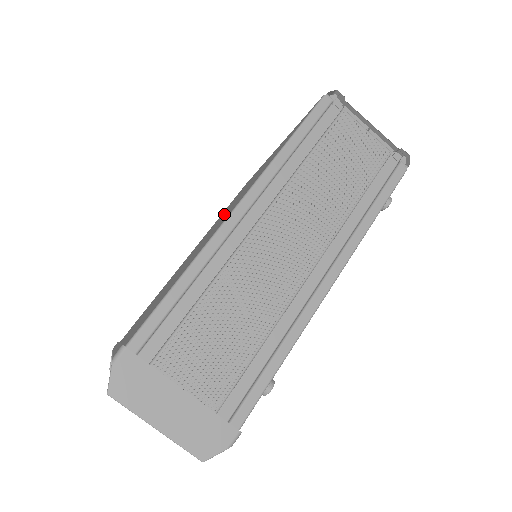
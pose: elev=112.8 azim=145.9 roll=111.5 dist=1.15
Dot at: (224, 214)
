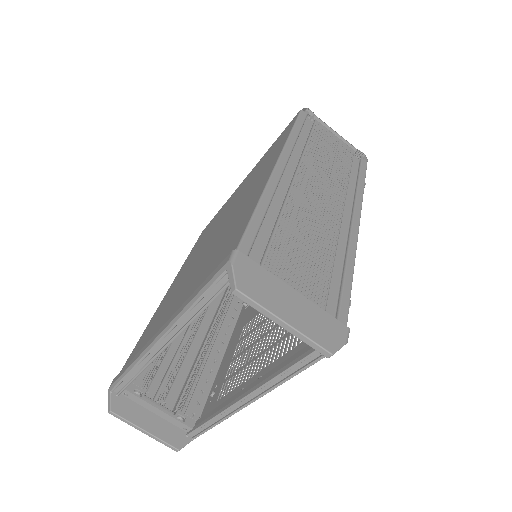
Dot at: (222, 221)
